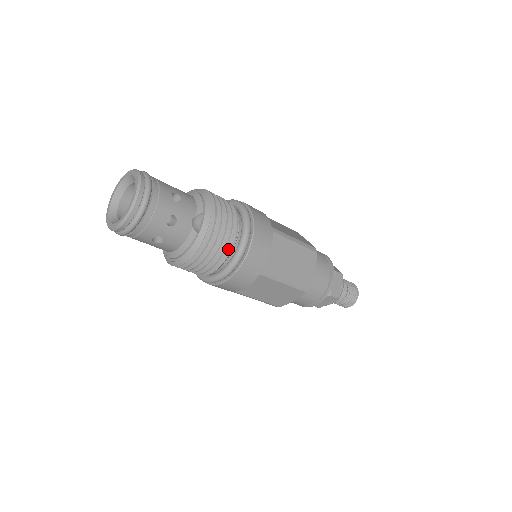
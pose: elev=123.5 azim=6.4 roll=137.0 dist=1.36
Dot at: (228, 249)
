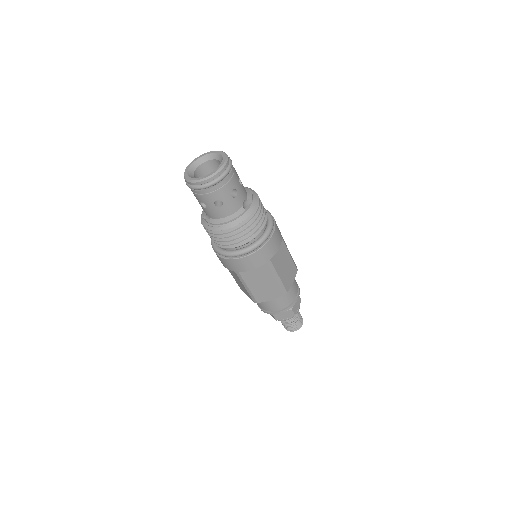
Dot at: (257, 233)
